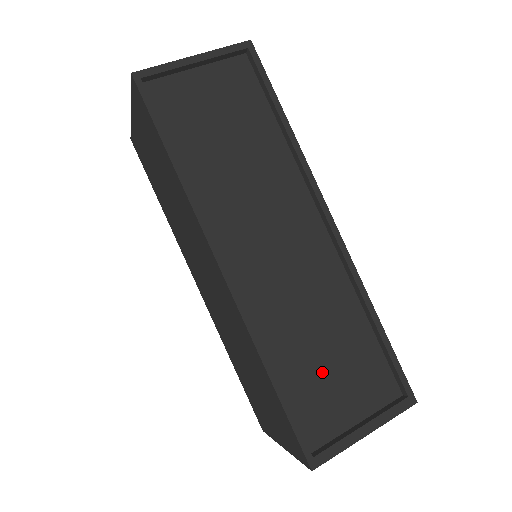
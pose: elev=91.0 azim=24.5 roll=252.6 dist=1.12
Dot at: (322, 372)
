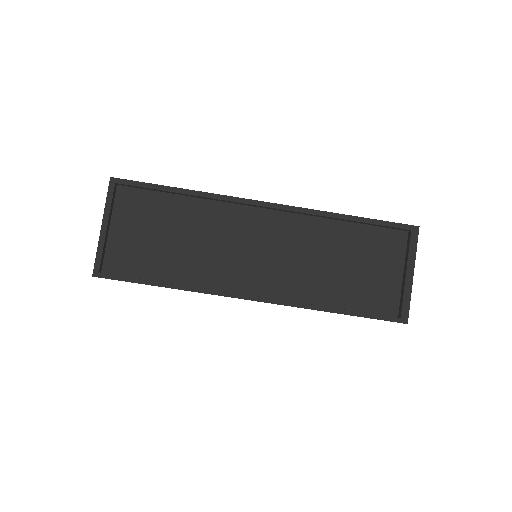
Dot at: (356, 276)
